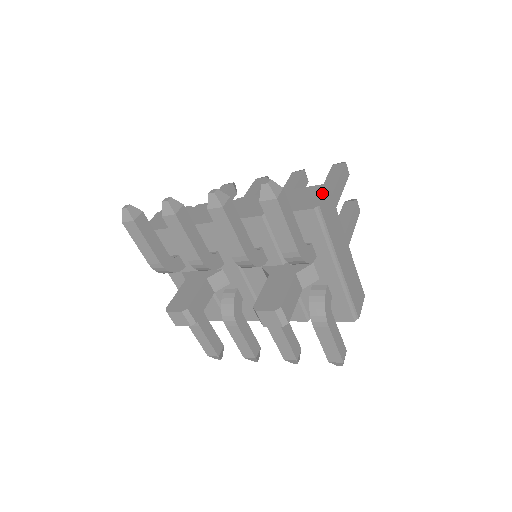
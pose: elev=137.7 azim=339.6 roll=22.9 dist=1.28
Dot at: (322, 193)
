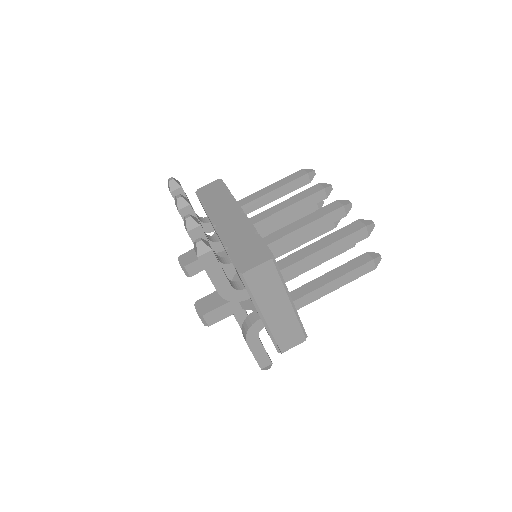
Dot at: (259, 263)
